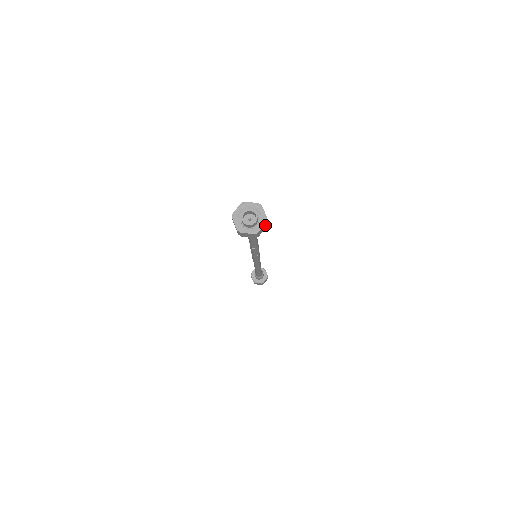
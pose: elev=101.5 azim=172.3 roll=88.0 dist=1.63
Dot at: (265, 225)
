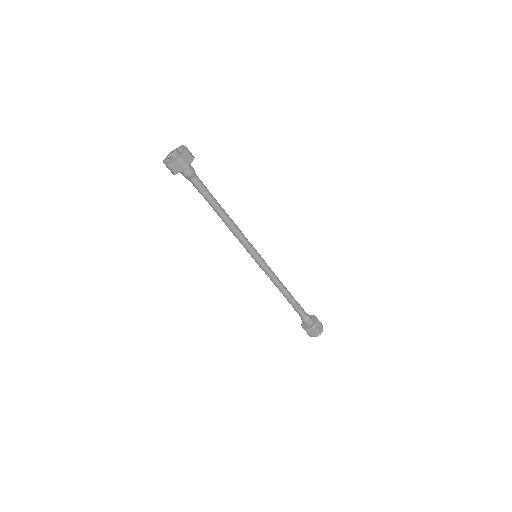
Dot at: (179, 164)
